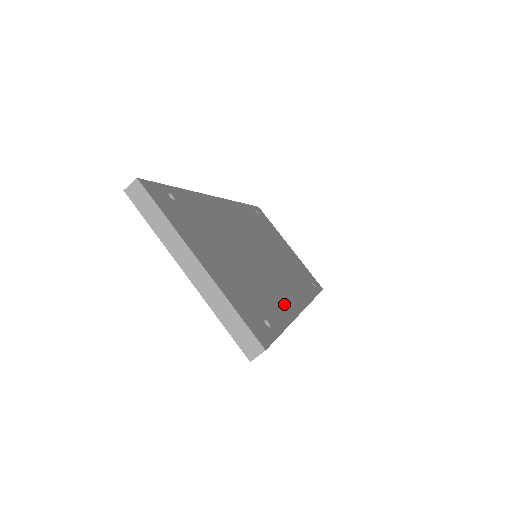
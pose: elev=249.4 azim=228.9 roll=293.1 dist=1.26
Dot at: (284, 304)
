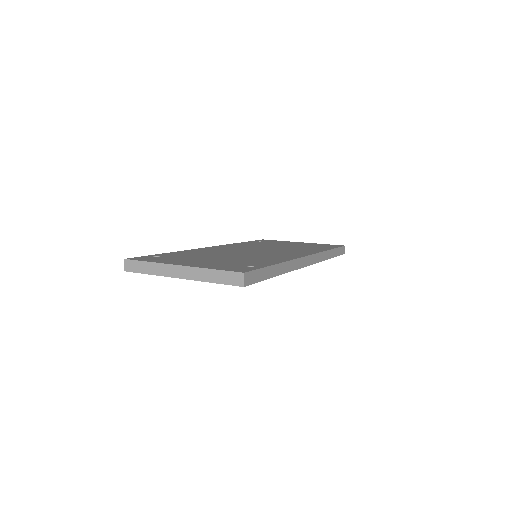
Dot at: (278, 259)
